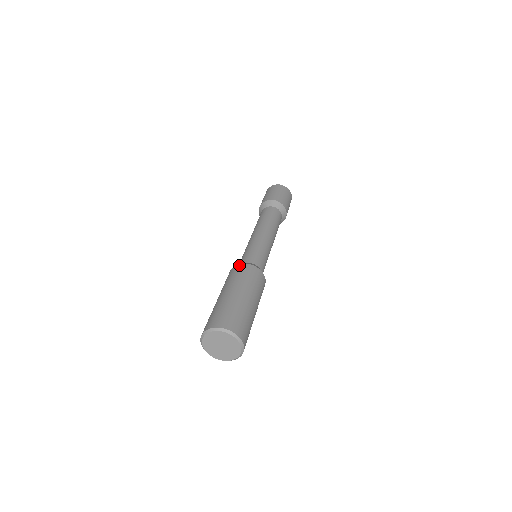
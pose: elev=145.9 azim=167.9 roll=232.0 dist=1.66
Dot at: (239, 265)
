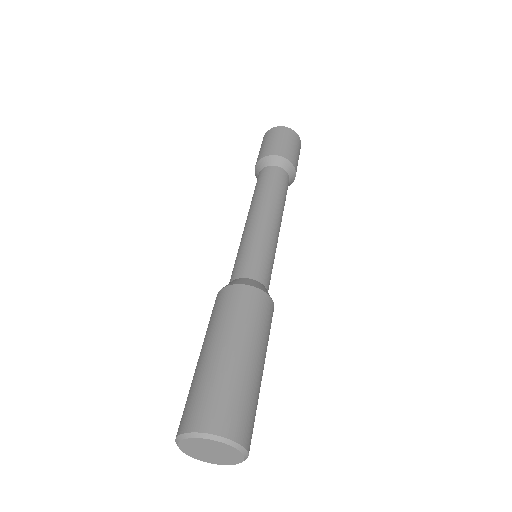
Dot at: (229, 288)
